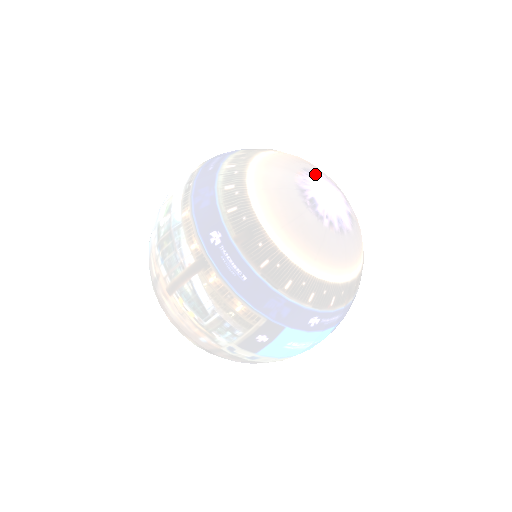
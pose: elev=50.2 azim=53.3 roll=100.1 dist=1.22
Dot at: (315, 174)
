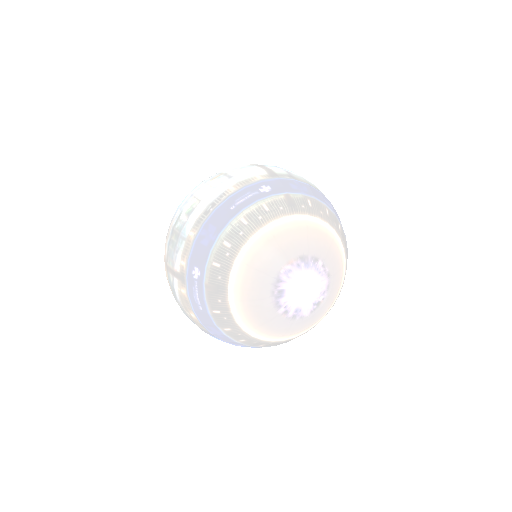
Dot at: (308, 264)
